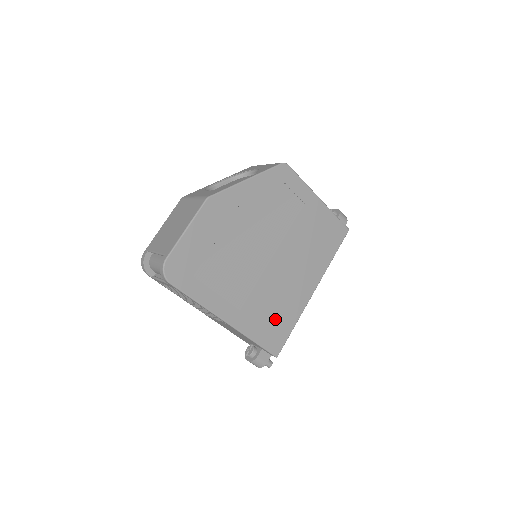
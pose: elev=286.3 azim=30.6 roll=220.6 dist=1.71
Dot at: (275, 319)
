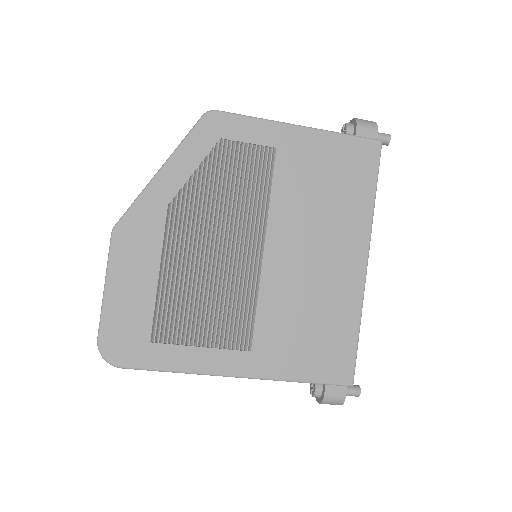
Dot at: (318, 335)
